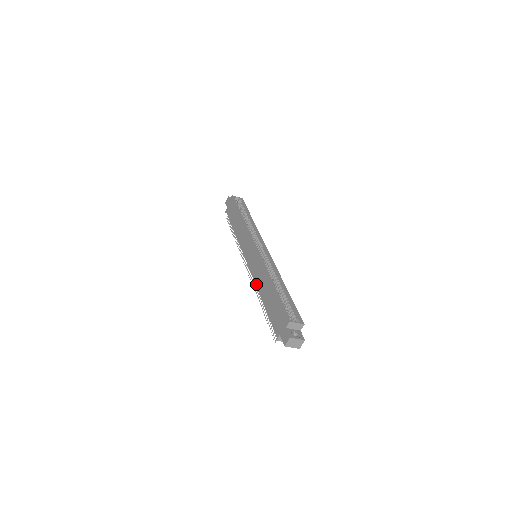
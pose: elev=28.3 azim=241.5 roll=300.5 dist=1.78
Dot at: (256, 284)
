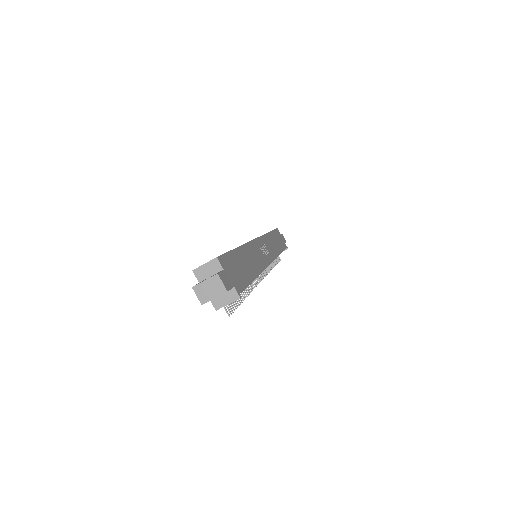
Dot at: occluded
